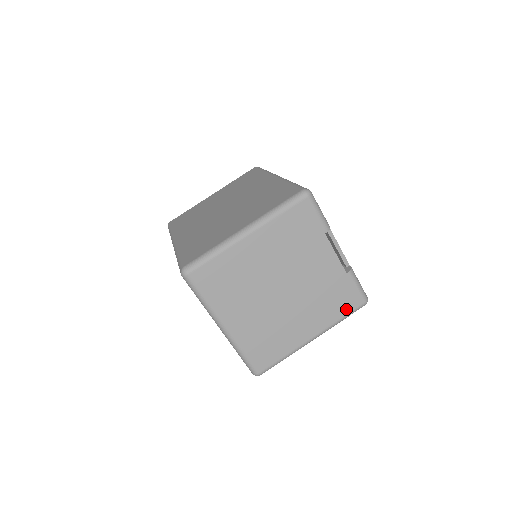
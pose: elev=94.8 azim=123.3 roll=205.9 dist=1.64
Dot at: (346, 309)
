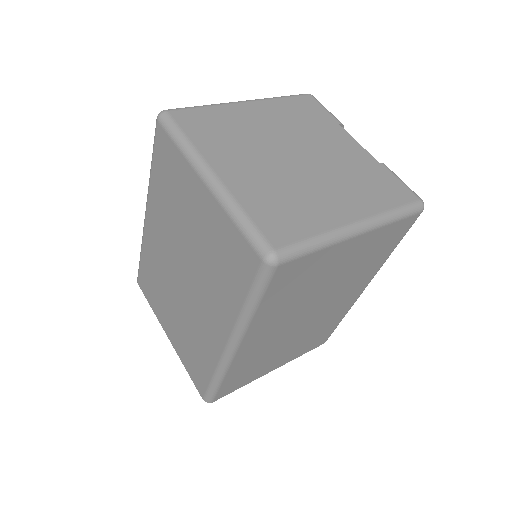
Dot at: (396, 200)
